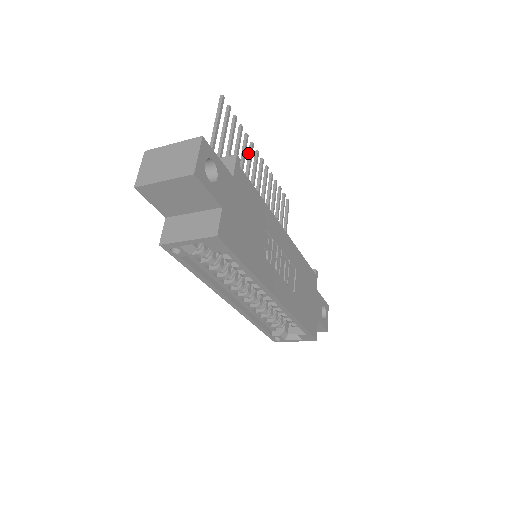
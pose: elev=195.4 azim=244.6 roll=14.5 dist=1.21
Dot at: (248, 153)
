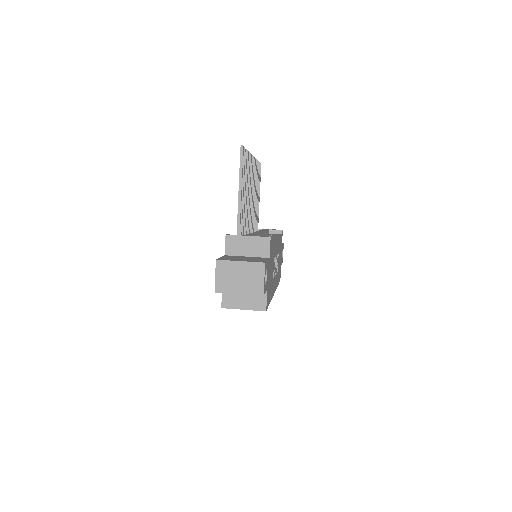
Dot at: occluded
